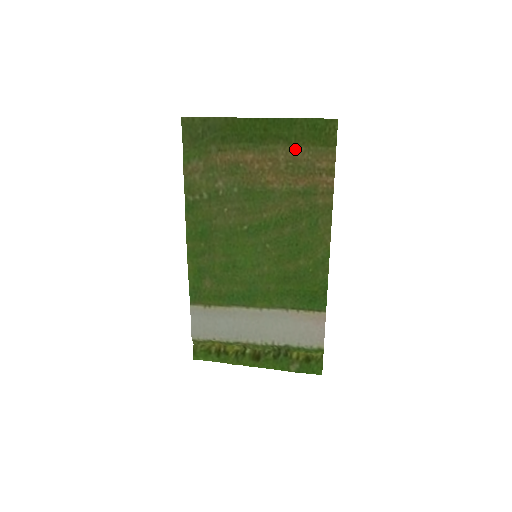
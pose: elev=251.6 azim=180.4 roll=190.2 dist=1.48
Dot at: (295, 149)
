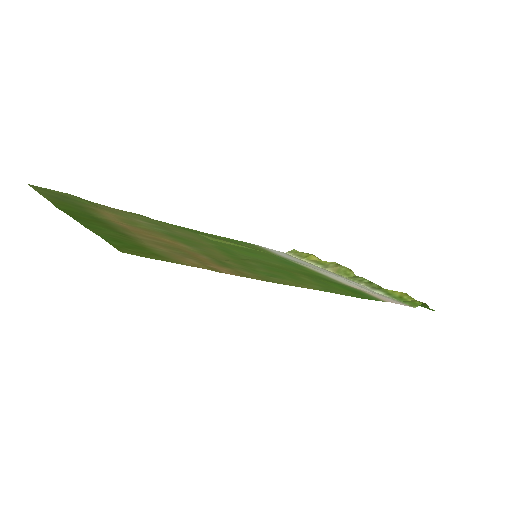
Dot at: (141, 241)
